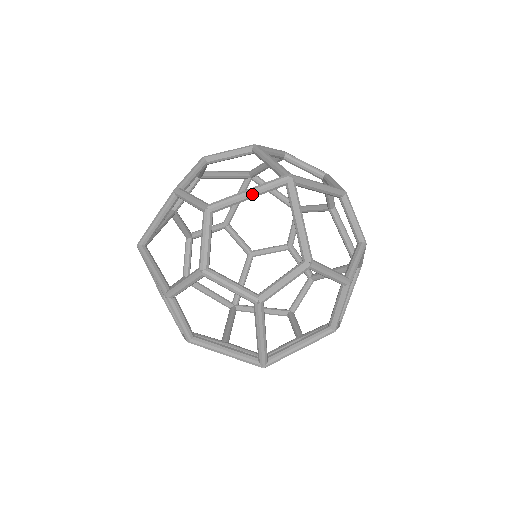
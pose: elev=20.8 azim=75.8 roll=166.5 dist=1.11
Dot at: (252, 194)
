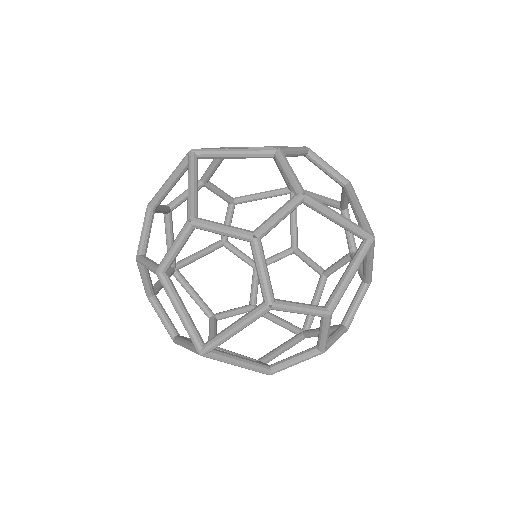
Dot at: (169, 180)
